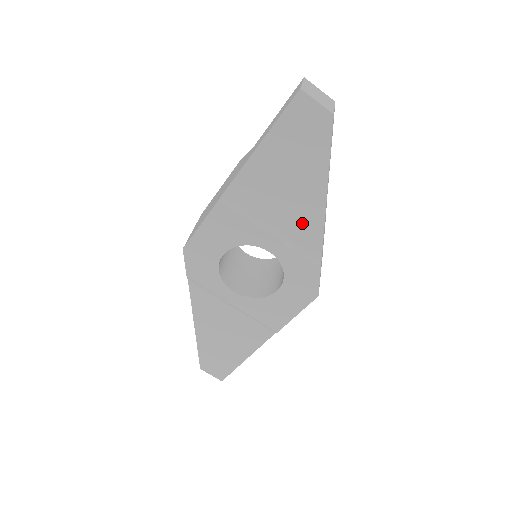
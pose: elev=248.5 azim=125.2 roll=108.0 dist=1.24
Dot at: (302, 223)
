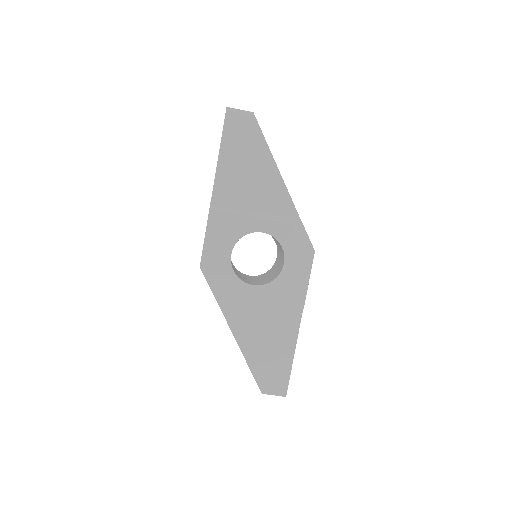
Dot at: (273, 197)
